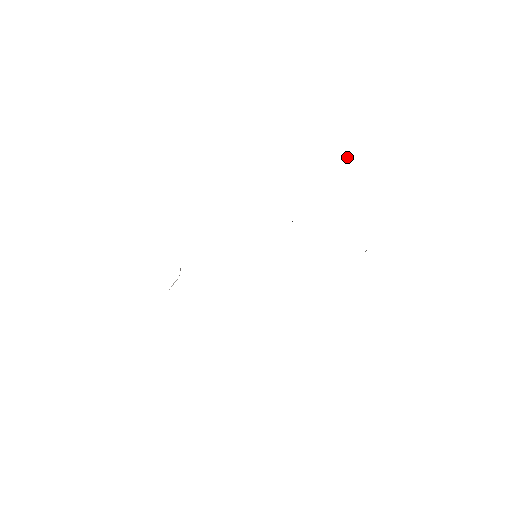
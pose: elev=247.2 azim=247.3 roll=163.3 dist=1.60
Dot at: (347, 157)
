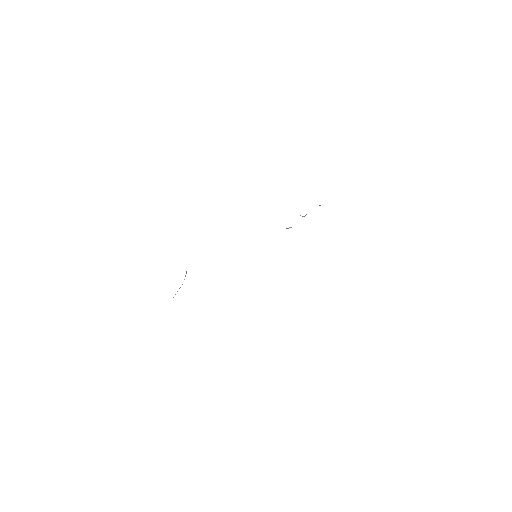
Dot at: occluded
